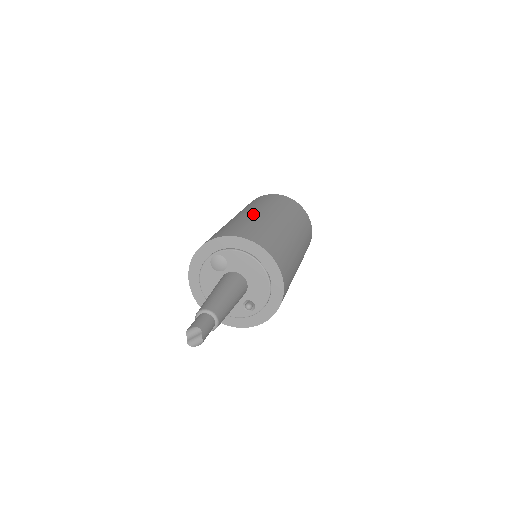
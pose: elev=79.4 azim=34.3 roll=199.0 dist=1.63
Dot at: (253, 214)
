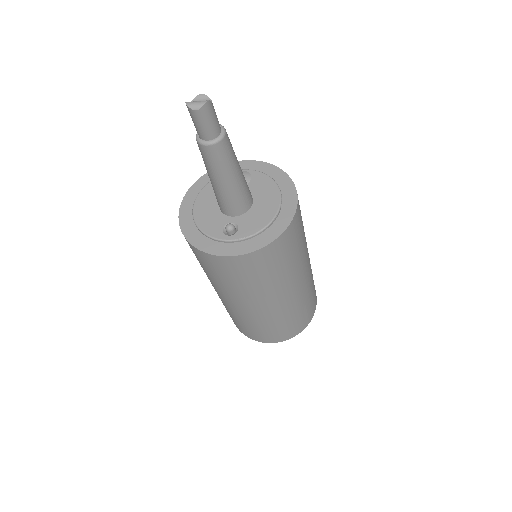
Dot at: occluded
